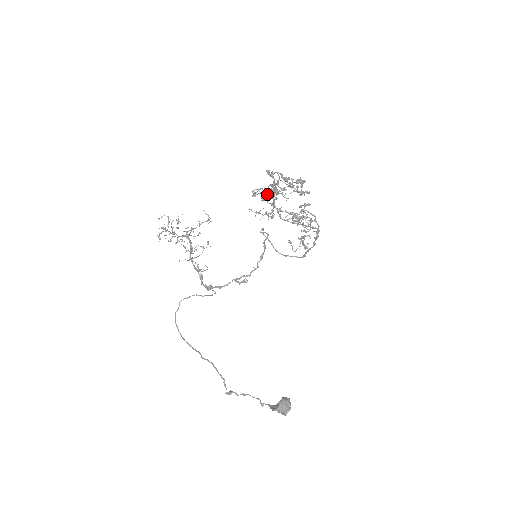
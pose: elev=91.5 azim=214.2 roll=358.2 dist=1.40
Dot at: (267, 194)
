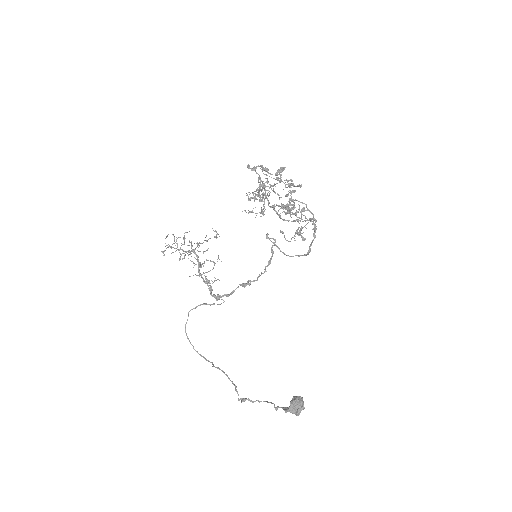
Dot at: (258, 193)
